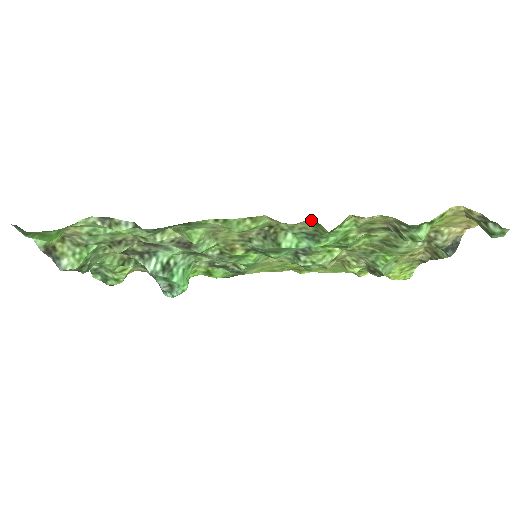
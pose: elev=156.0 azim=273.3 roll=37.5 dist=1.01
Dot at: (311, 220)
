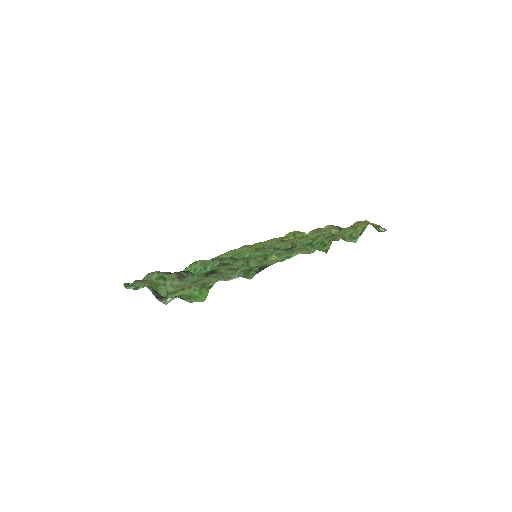
Dot at: occluded
